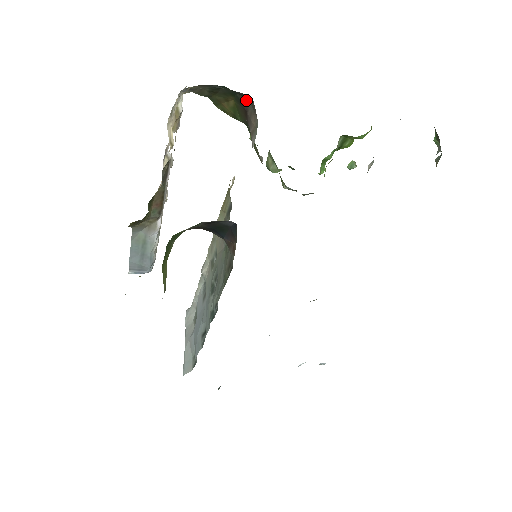
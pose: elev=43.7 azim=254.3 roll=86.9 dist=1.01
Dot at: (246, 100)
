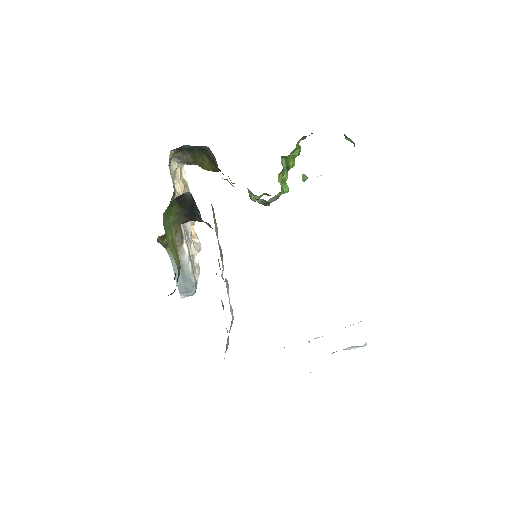
Dot at: (209, 152)
